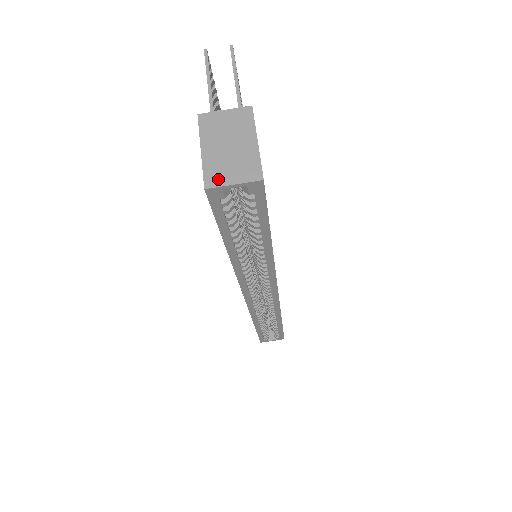
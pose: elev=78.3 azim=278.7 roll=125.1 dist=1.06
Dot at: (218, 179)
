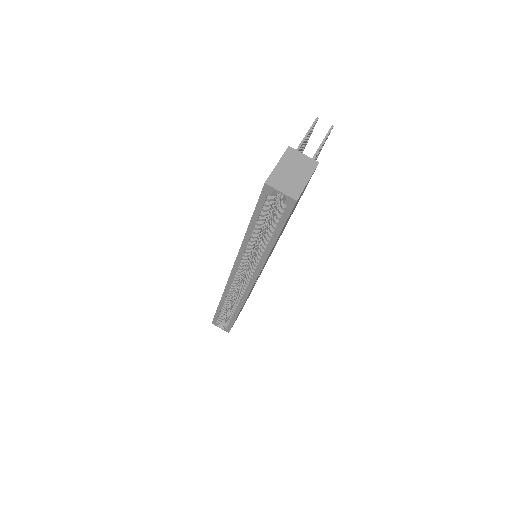
Dot at: (275, 183)
